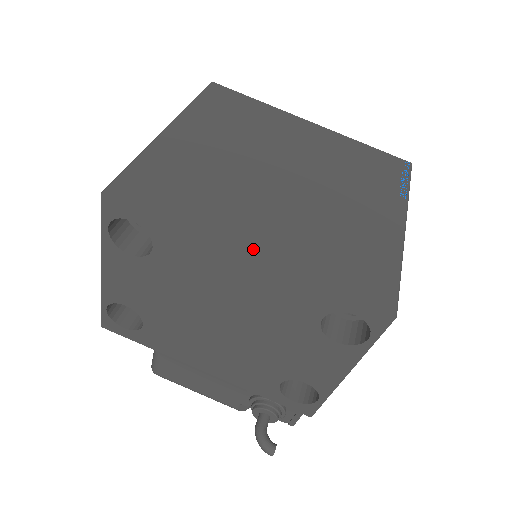
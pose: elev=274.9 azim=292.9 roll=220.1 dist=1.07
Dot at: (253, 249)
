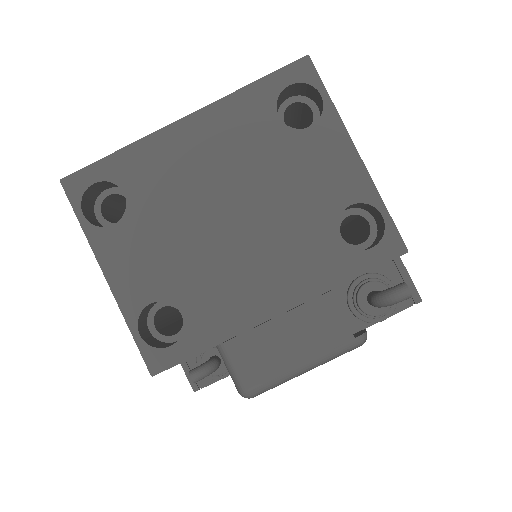
Dot at: (186, 119)
